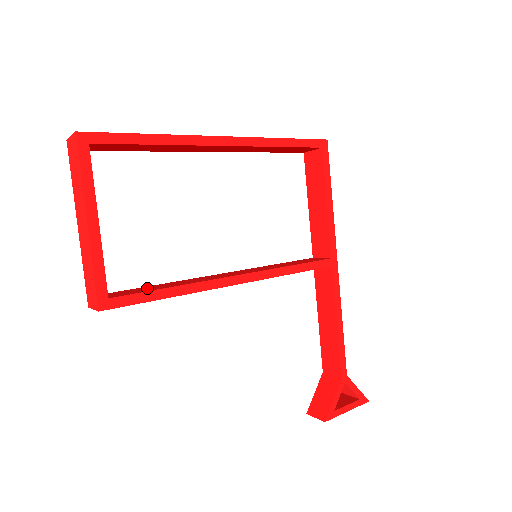
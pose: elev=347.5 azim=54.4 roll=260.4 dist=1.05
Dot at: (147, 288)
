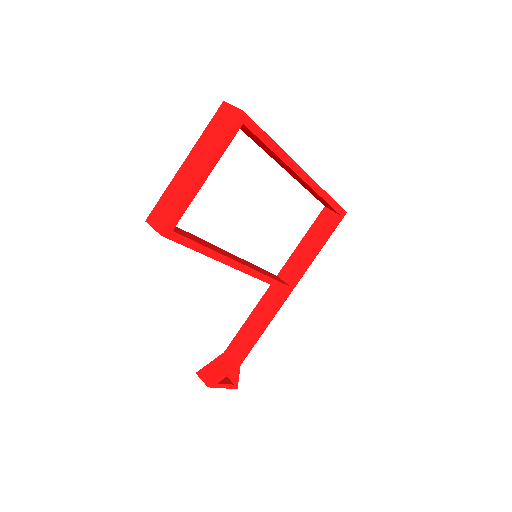
Dot at: (189, 235)
